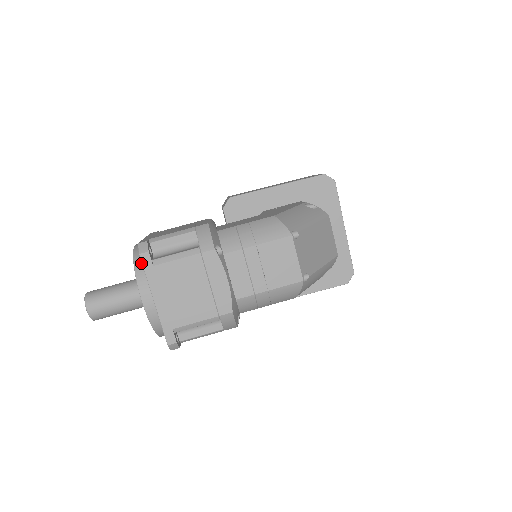
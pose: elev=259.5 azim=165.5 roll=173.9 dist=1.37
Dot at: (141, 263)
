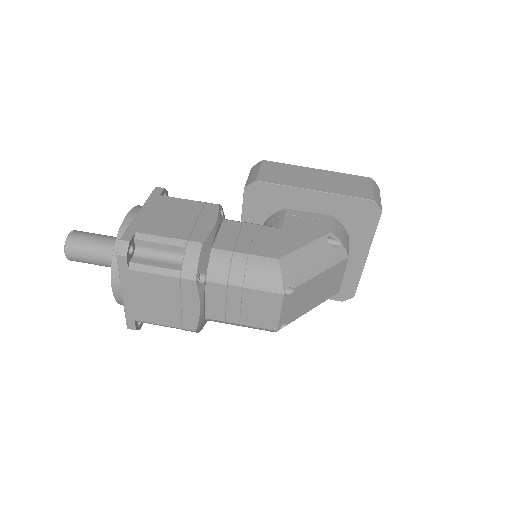
Dot at: occluded
